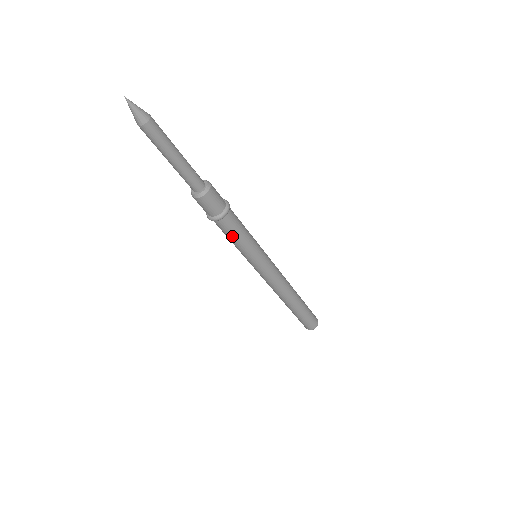
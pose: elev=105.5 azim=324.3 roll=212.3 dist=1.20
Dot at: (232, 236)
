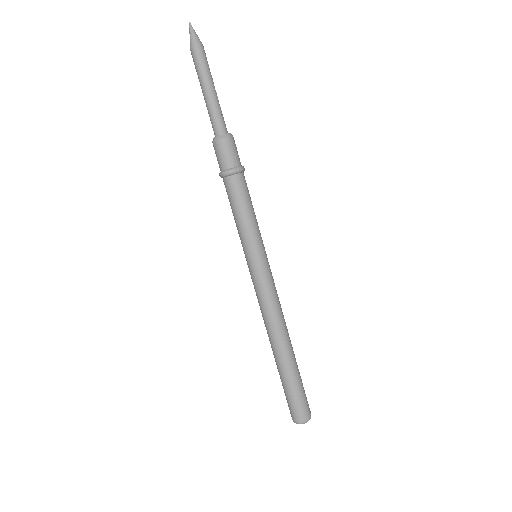
Dot at: (234, 205)
